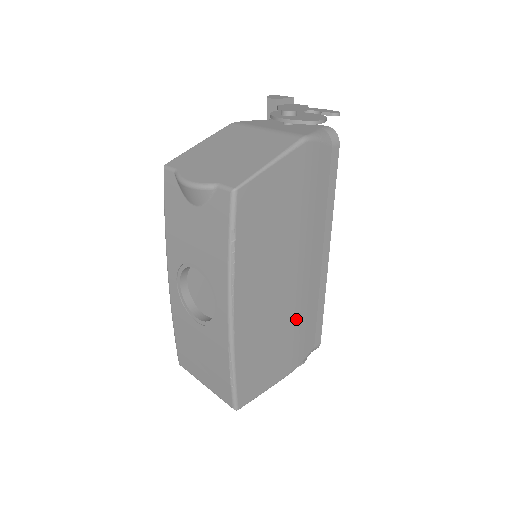
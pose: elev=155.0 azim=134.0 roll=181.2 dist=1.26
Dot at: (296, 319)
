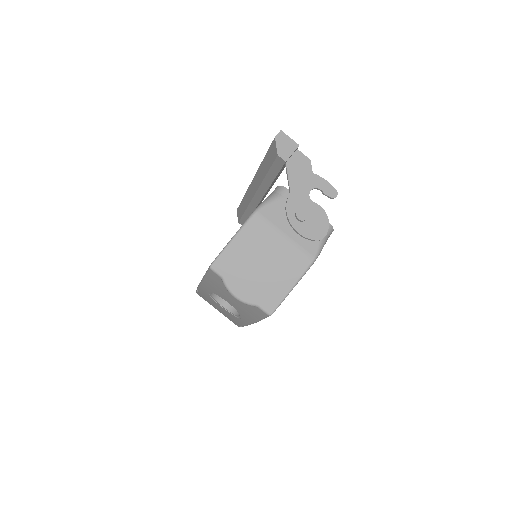
Dot at: occluded
